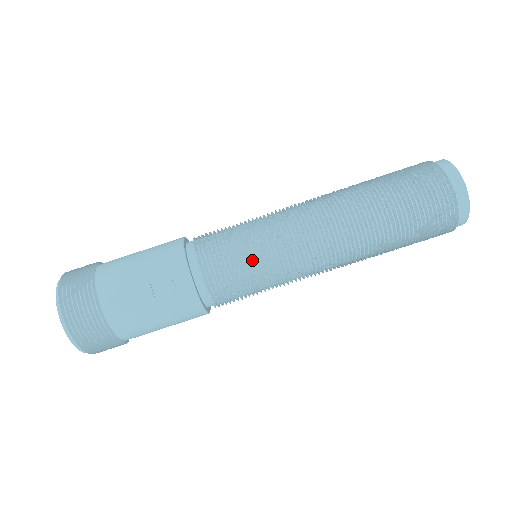
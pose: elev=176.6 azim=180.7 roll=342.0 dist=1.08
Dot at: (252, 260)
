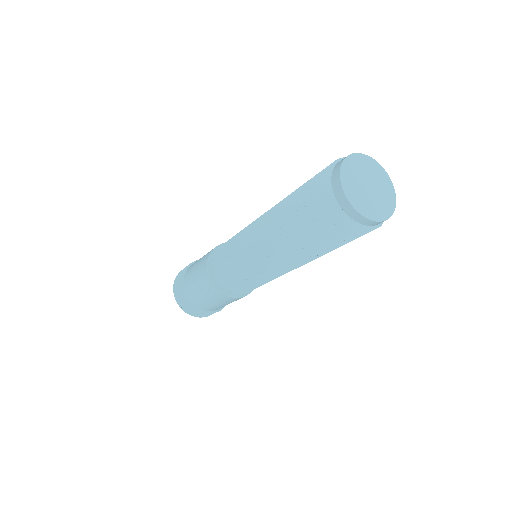
Dot at: (234, 268)
